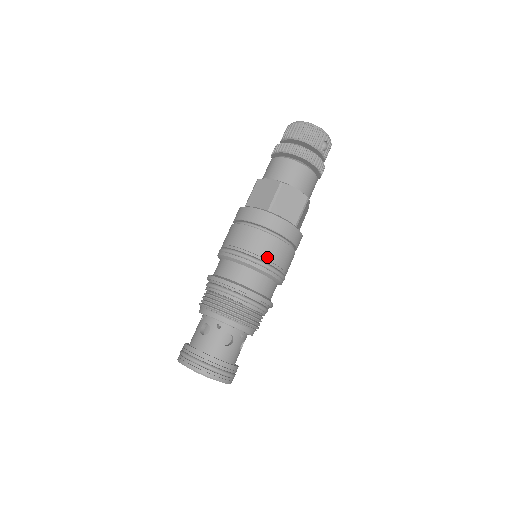
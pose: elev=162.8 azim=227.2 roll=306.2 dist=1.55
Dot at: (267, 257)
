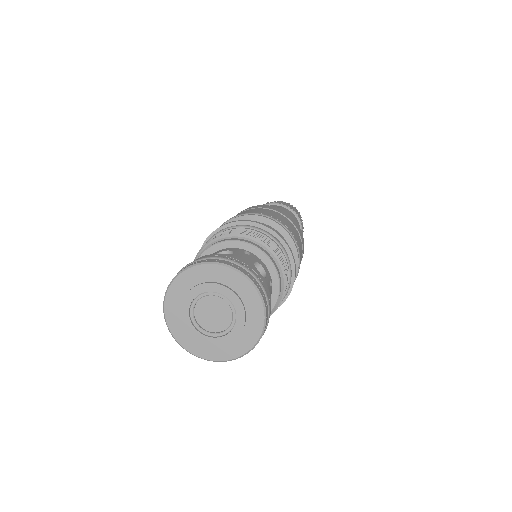
Dot at: (290, 229)
